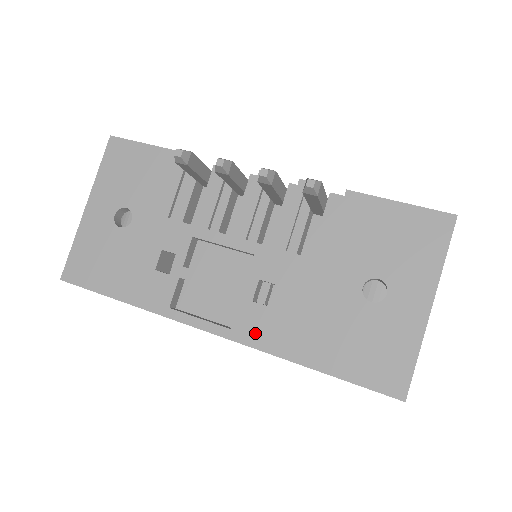
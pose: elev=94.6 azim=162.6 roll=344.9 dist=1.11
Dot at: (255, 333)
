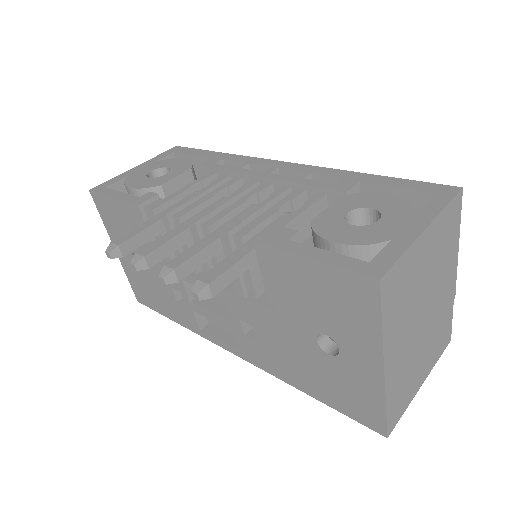
Dot at: (258, 360)
